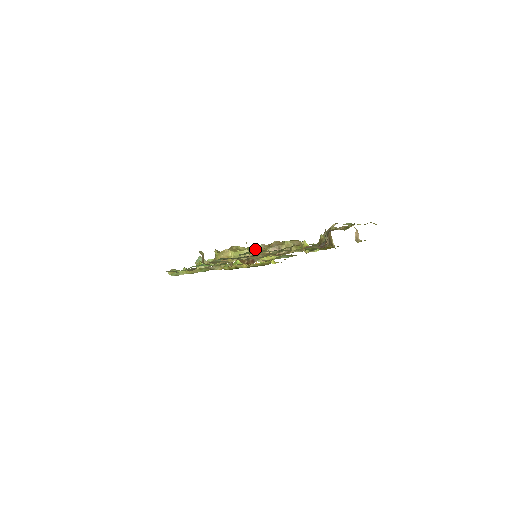
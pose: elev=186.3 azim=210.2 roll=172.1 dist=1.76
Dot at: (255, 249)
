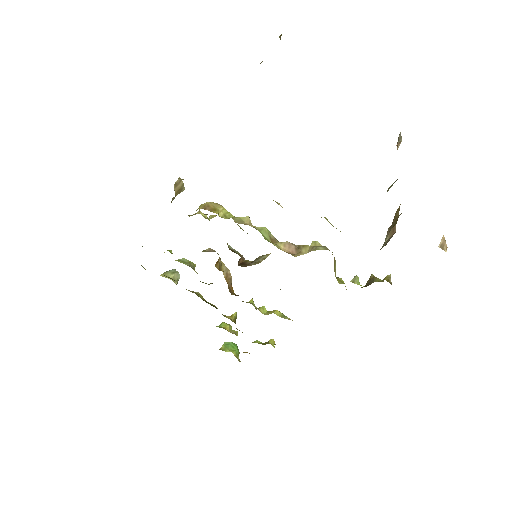
Dot at: (261, 228)
